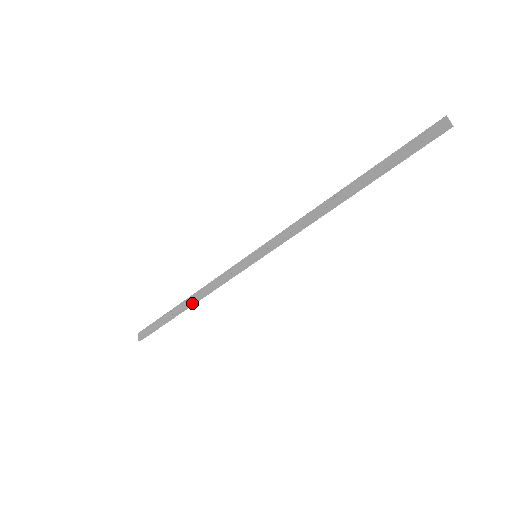
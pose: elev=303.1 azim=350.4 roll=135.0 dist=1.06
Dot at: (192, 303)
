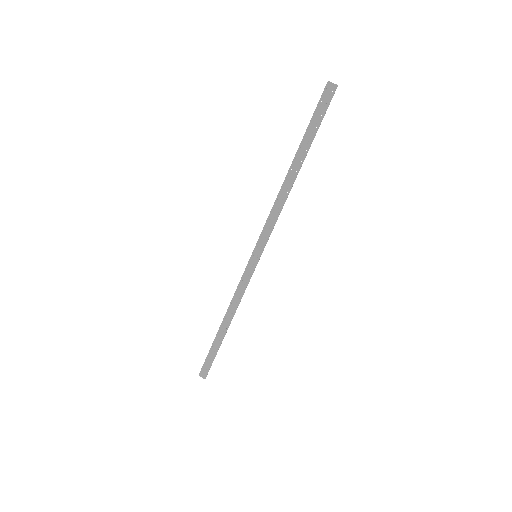
Dot at: (230, 322)
